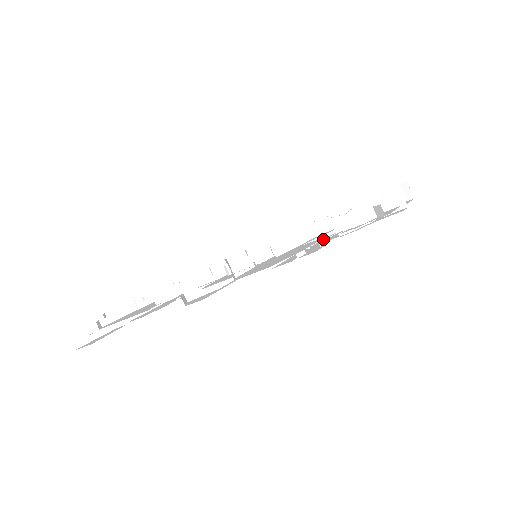
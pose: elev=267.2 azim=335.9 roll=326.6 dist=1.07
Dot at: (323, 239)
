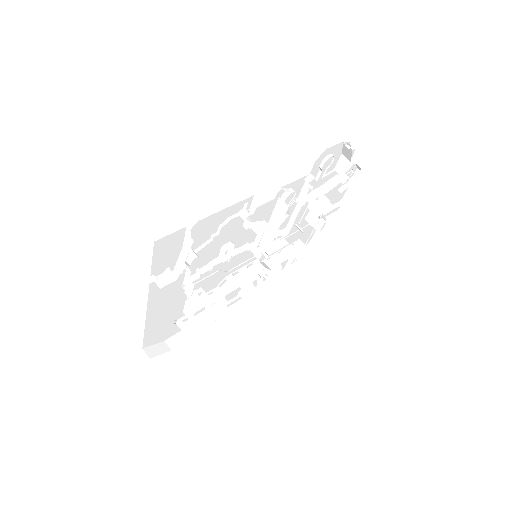
Dot at: (325, 203)
